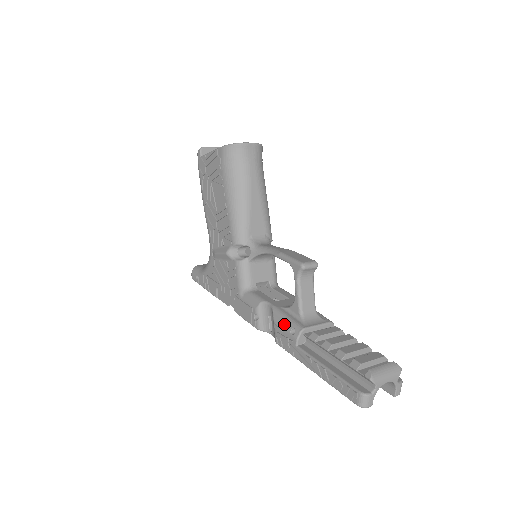
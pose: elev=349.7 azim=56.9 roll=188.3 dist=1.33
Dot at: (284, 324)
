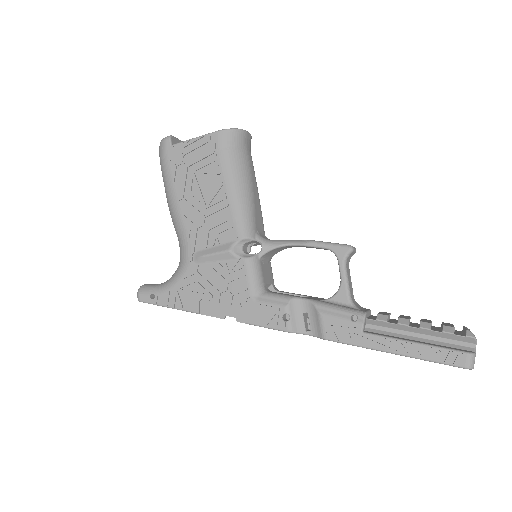
Dot at: (338, 313)
